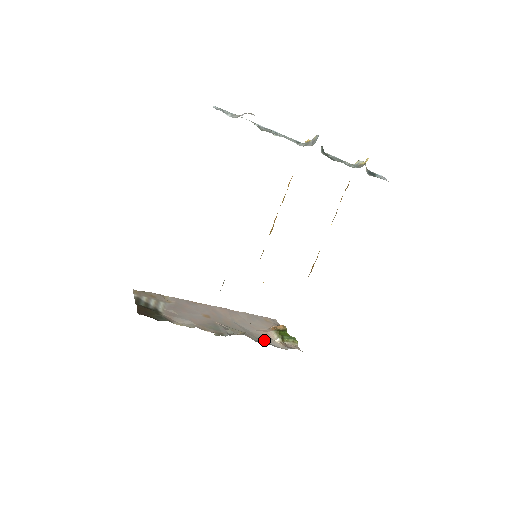
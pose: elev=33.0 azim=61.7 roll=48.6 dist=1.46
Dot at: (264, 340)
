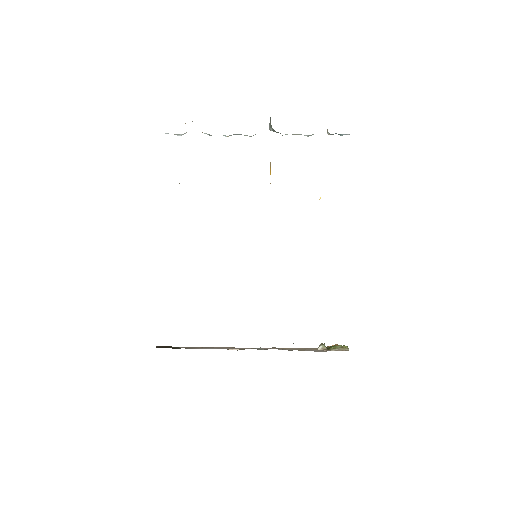
Dot at: (302, 350)
